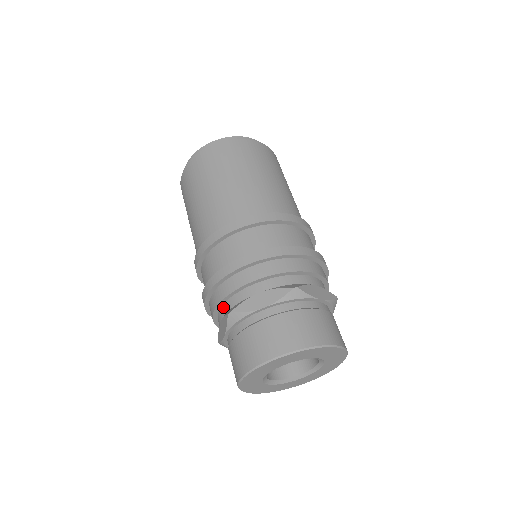
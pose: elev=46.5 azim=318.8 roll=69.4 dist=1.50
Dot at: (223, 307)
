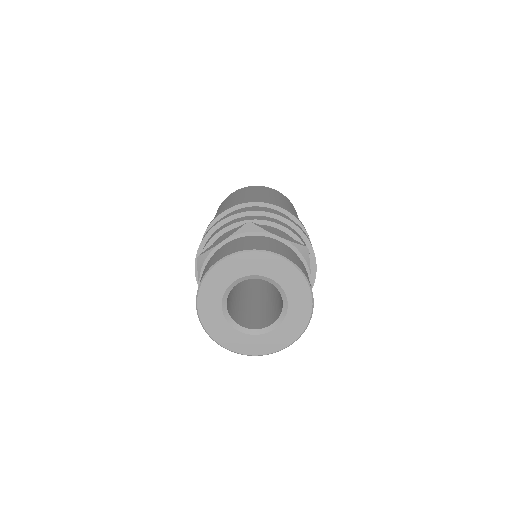
Dot at: occluded
